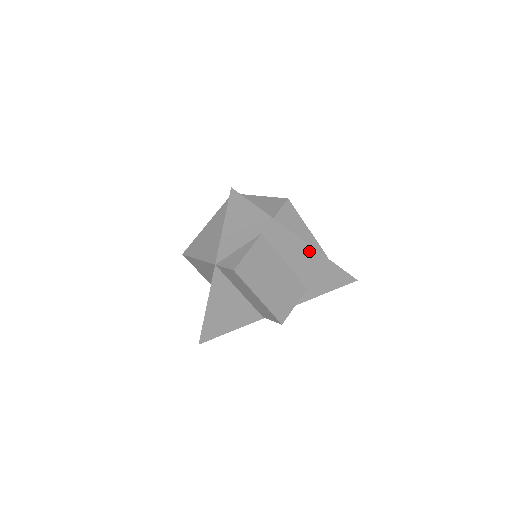
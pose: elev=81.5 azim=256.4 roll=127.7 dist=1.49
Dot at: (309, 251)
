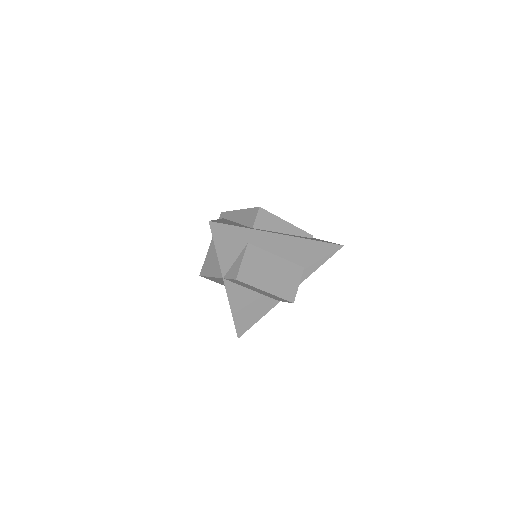
Dot at: (292, 240)
